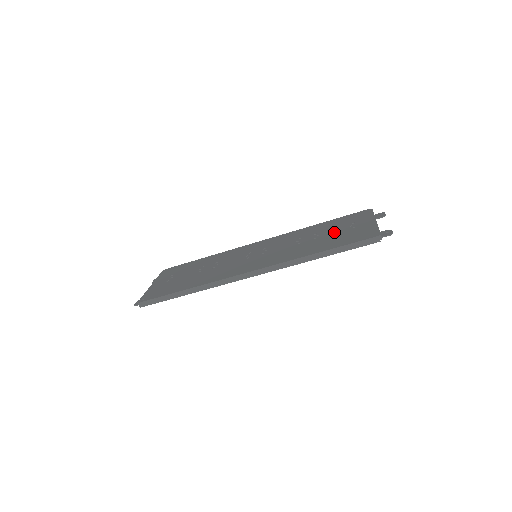
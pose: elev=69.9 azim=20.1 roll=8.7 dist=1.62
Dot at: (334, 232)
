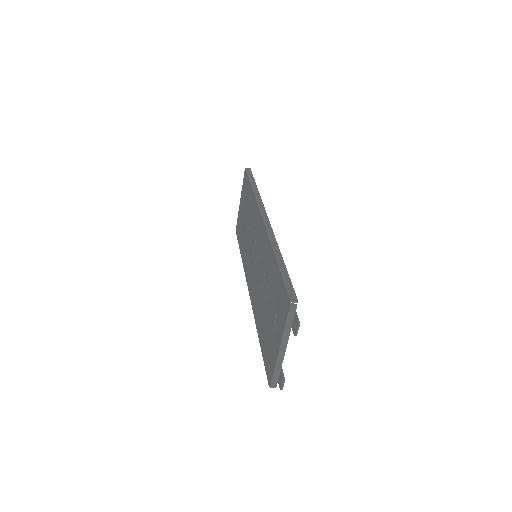
Dot at: (269, 312)
